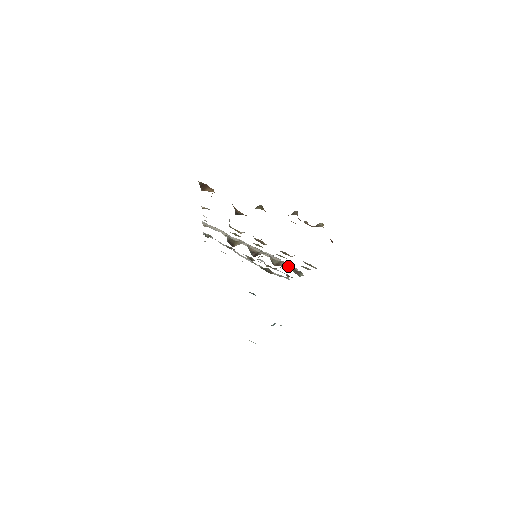
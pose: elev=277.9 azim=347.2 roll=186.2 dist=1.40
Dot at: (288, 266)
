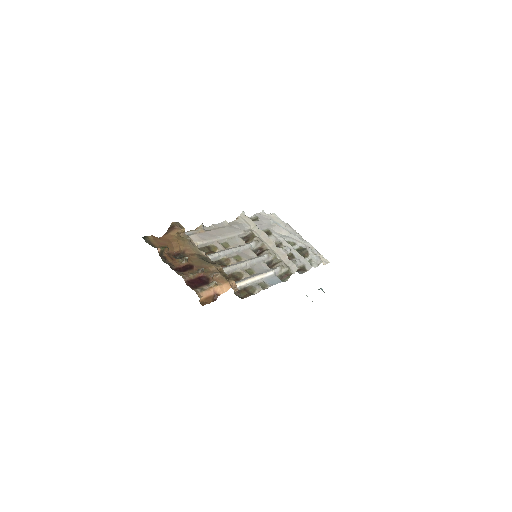
Dot at: (288, 266)
